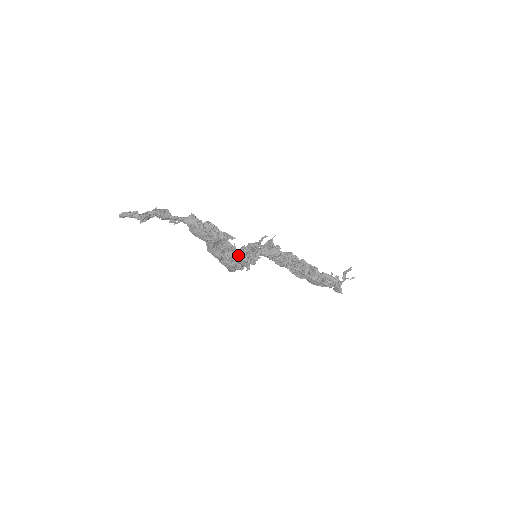
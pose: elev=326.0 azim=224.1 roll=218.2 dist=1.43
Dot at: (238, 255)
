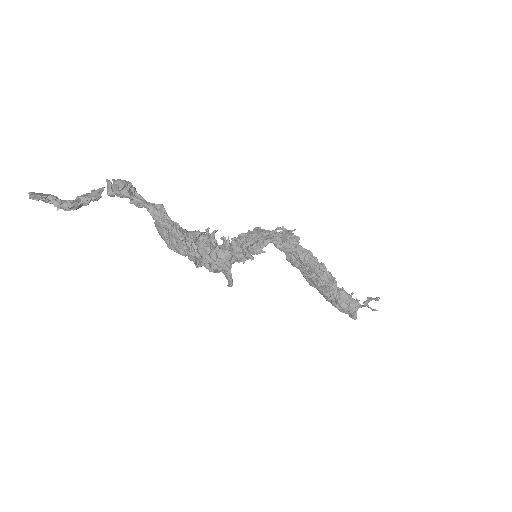
Dot at: (225, 259)
